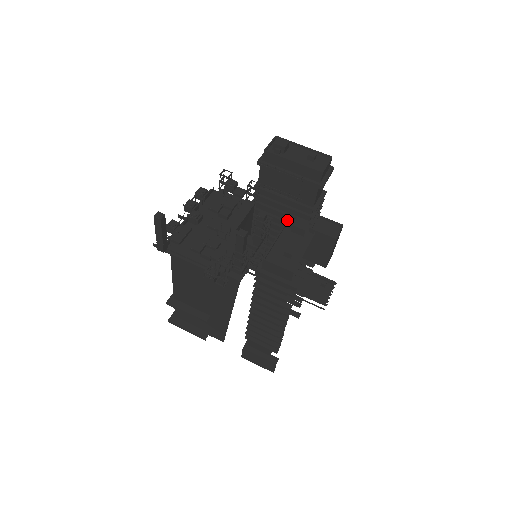
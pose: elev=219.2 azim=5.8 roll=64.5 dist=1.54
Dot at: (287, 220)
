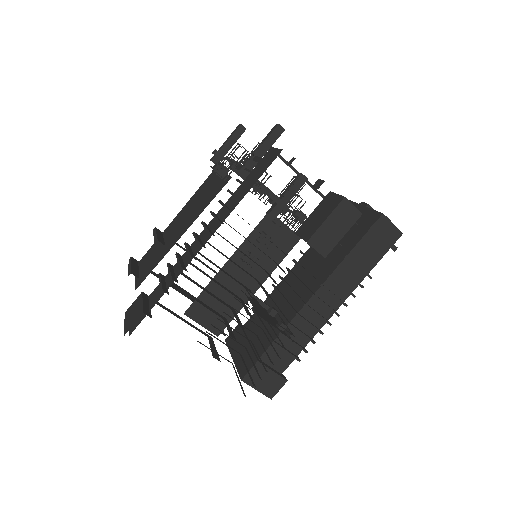
Dot at: occluded
